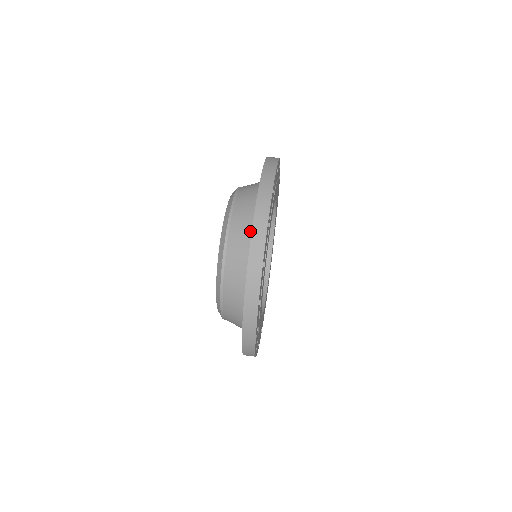
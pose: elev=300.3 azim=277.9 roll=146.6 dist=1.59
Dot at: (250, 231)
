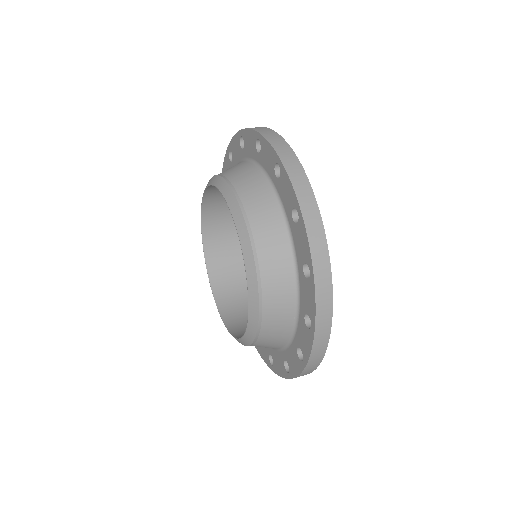
Dot at: (271, 192)
